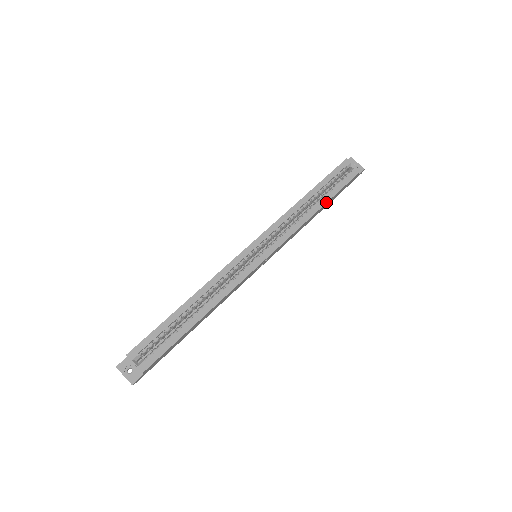
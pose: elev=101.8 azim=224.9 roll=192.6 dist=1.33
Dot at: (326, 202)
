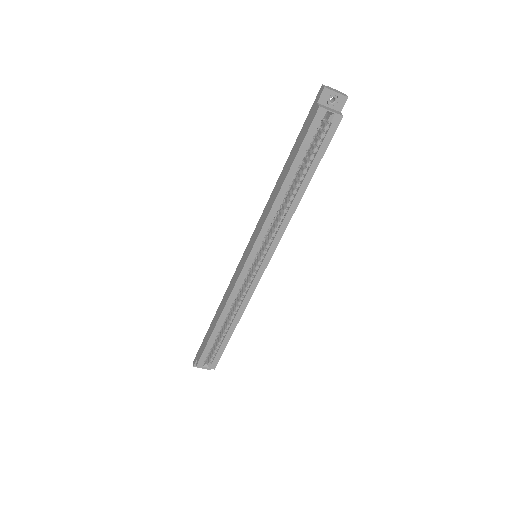
Dot at: (309, 181)
